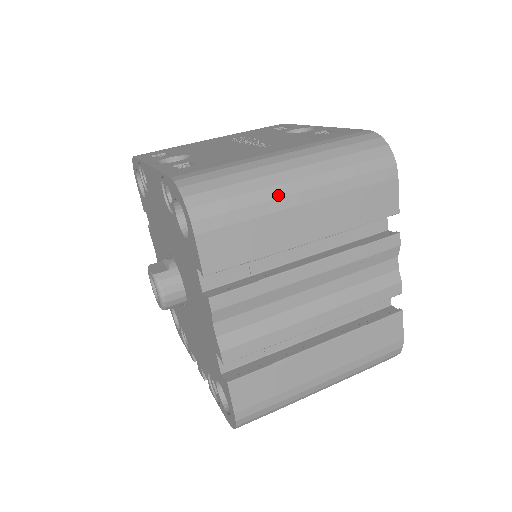
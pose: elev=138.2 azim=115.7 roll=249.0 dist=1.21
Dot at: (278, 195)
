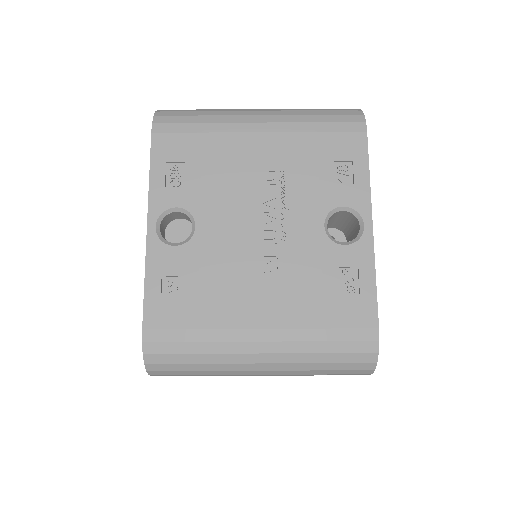
Dot at: (235, 374)
